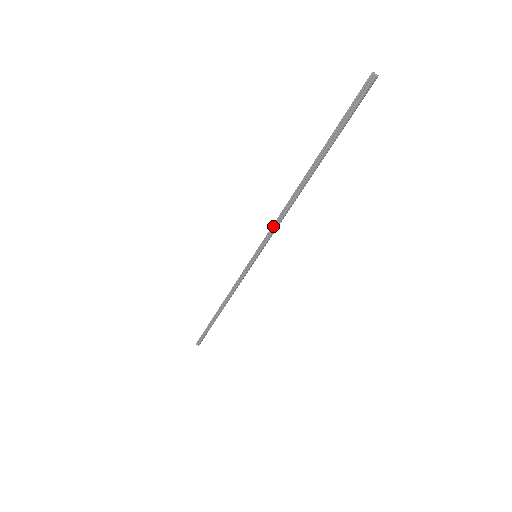
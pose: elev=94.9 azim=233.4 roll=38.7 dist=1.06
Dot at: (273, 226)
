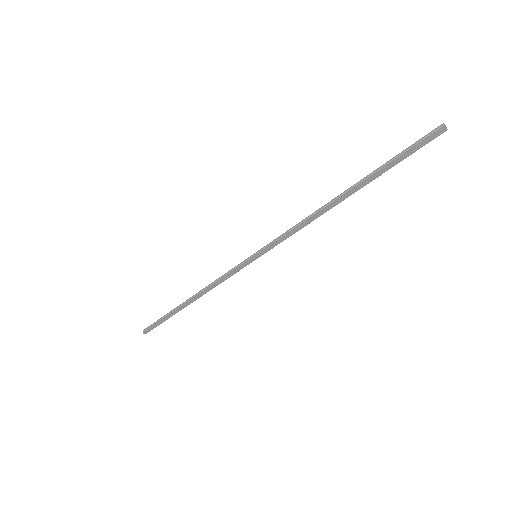
Dot at: (289, 230)
